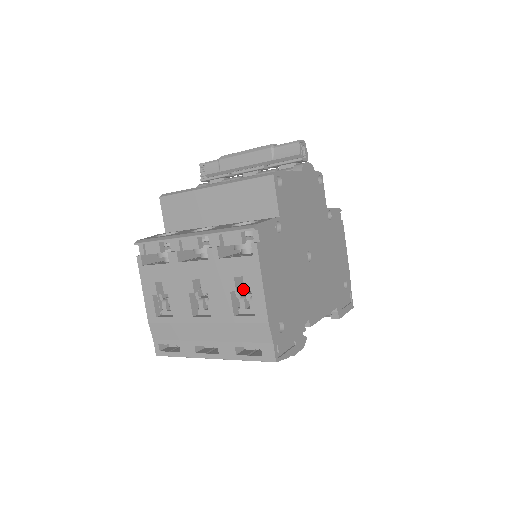
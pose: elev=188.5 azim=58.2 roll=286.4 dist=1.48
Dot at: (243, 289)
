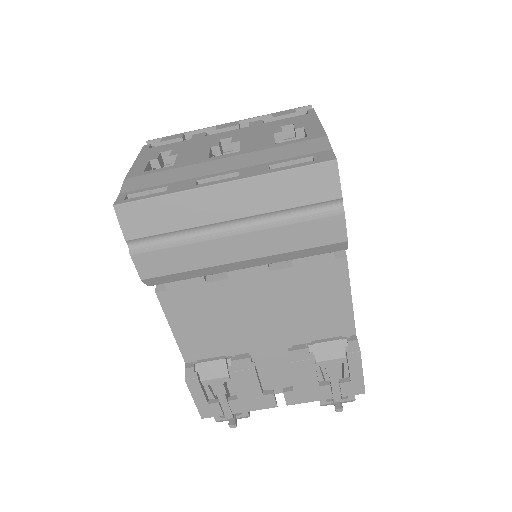
Dot at: occluded
